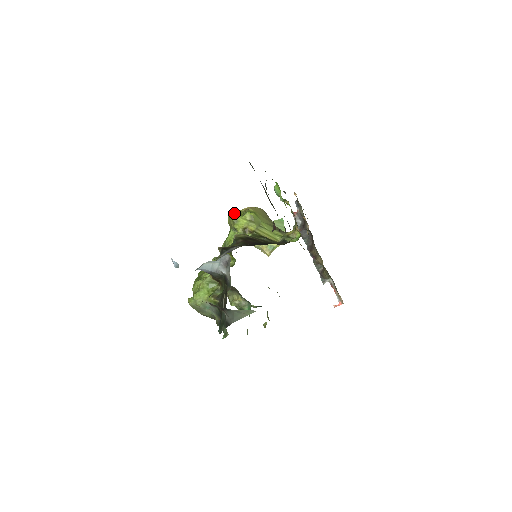
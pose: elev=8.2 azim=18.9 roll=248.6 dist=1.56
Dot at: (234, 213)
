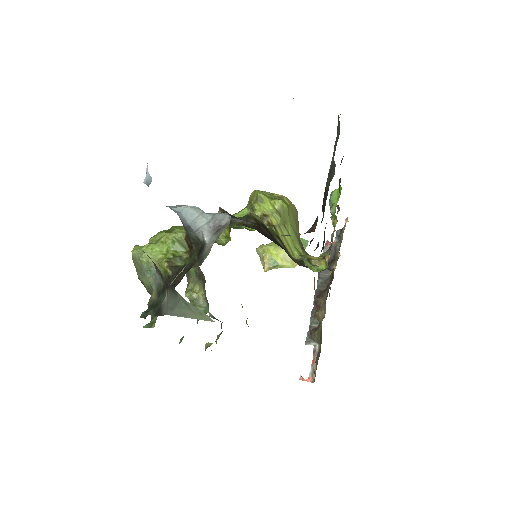
Dot at: (264, 191)
